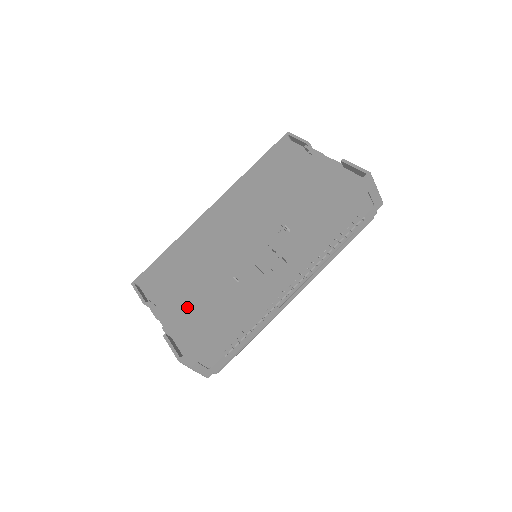
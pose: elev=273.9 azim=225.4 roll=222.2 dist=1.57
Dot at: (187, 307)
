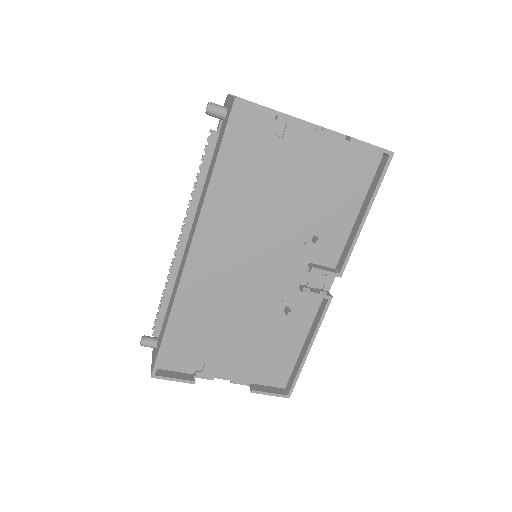
Dot at: (246, 355)
